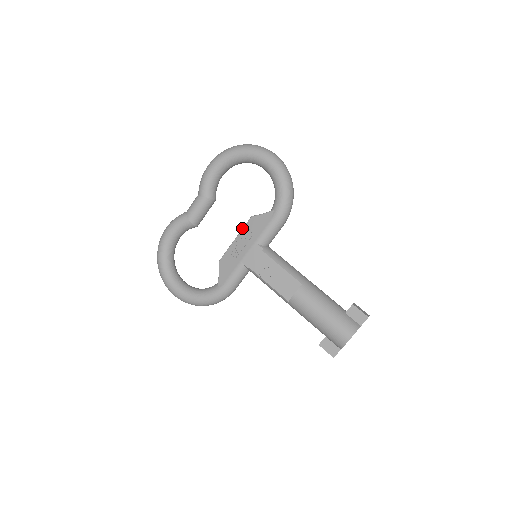
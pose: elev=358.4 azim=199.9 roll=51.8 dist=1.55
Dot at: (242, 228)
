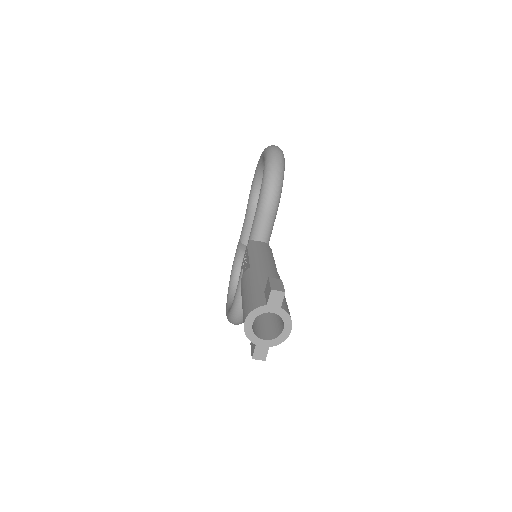
Dot at: occluded
